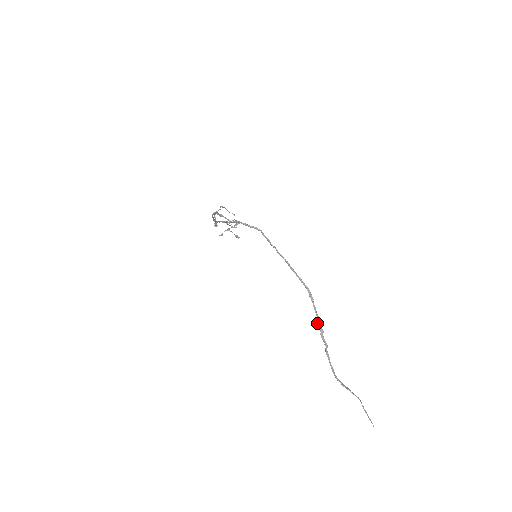
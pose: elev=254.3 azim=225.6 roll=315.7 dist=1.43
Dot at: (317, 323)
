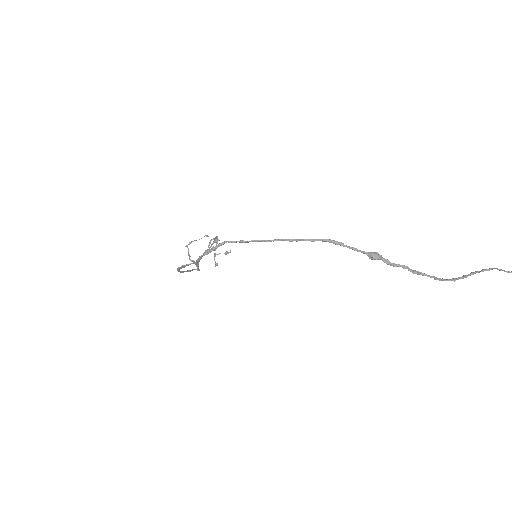
Dot at: (372, 259)
